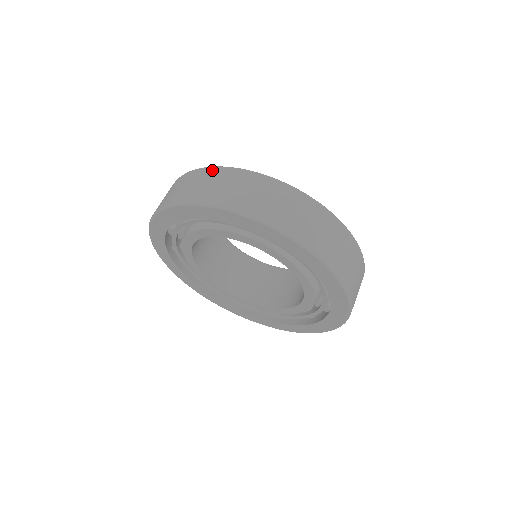
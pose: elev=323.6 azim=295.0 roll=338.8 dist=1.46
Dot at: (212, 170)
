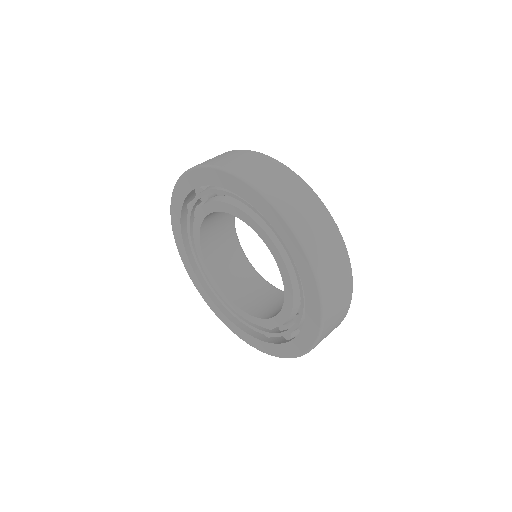
Dot at: (308, 190)
